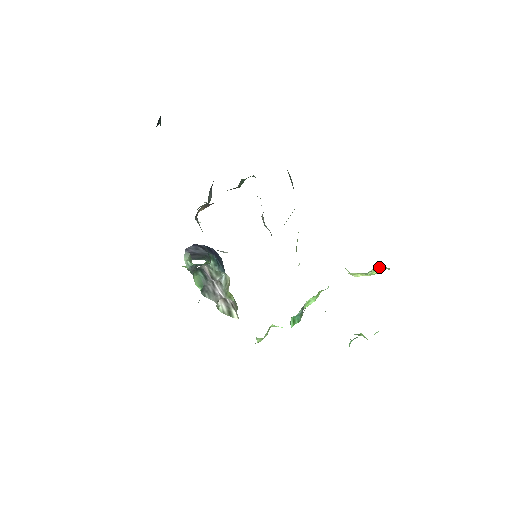
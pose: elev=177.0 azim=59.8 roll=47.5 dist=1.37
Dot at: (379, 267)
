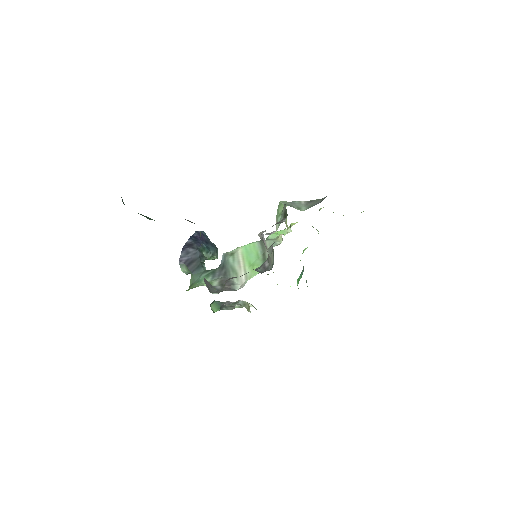
Dot at: occluded
